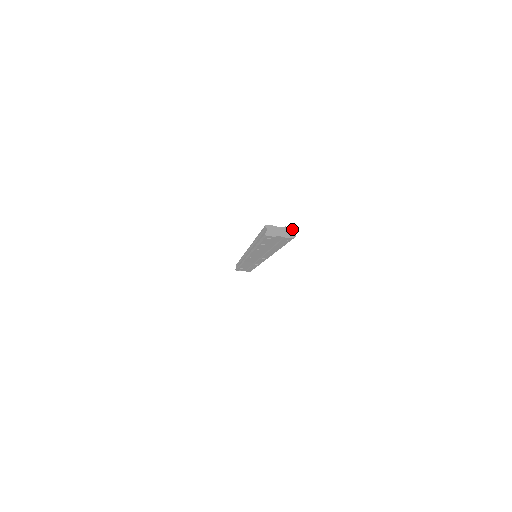
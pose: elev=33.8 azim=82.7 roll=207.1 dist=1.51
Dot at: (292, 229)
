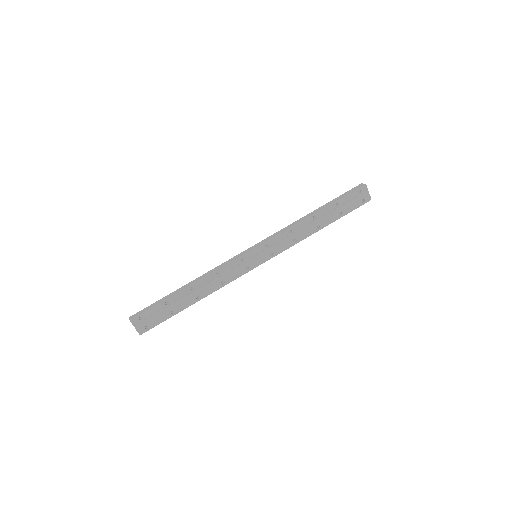
Dot at: occluded
